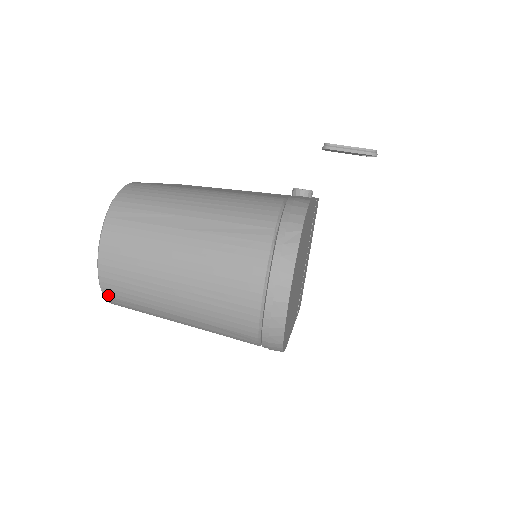
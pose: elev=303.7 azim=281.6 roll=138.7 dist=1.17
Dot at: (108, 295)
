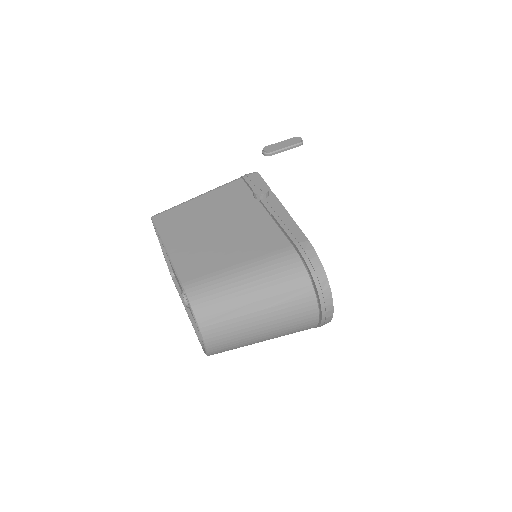
Dot at: occluded
